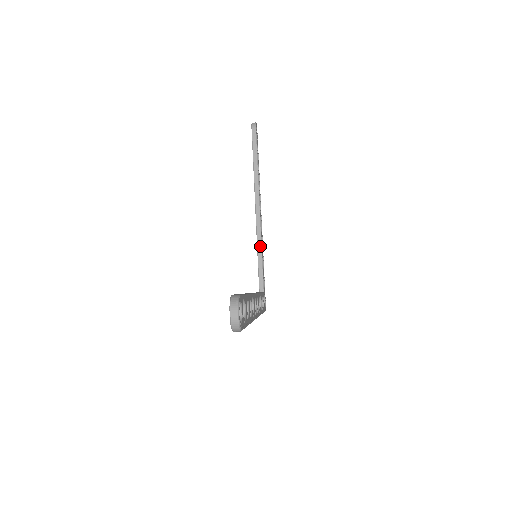
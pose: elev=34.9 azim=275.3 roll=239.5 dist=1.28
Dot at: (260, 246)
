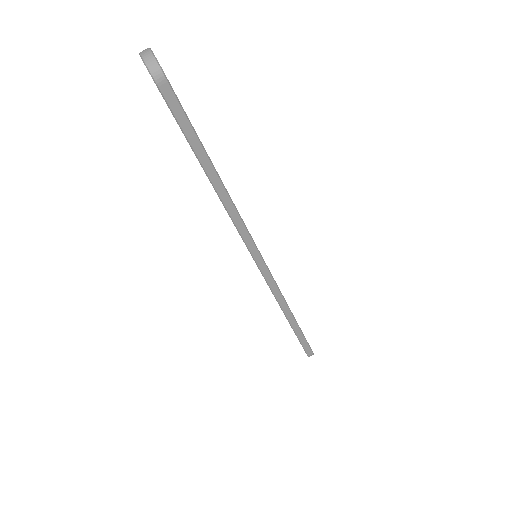
Dot at: occluded
